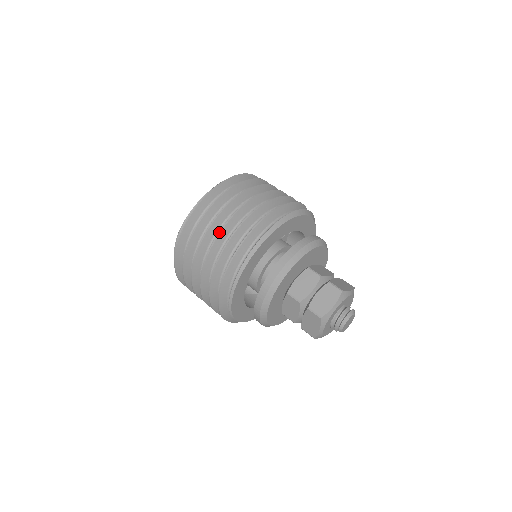
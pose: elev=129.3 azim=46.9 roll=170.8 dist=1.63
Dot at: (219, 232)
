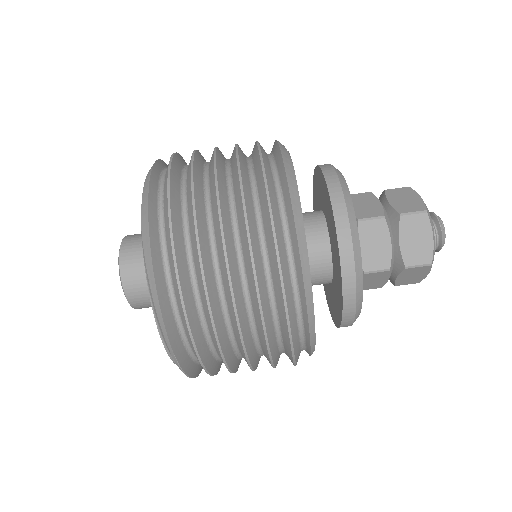
Dot at: occluded
